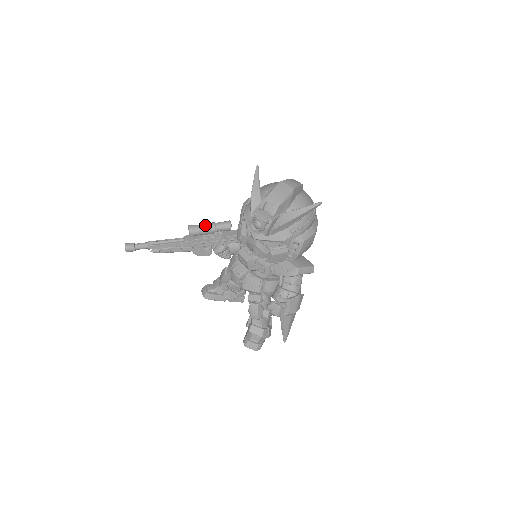
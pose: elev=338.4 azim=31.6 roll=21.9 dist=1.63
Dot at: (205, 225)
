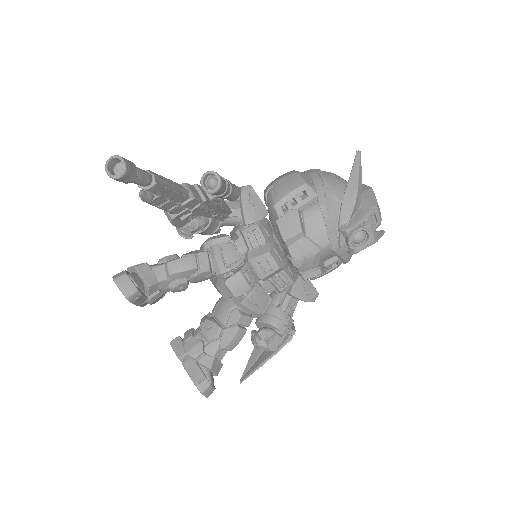
Dot at: (229, 182)
